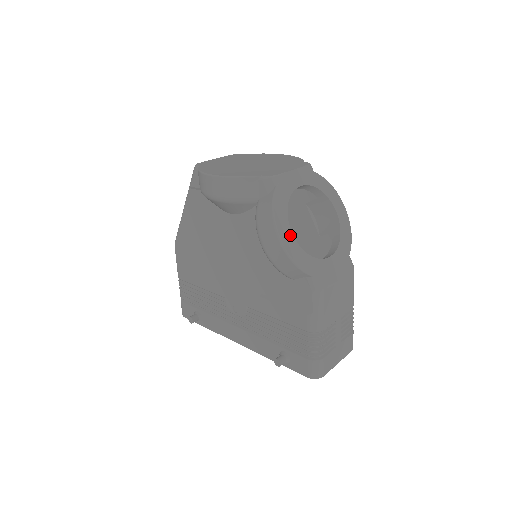
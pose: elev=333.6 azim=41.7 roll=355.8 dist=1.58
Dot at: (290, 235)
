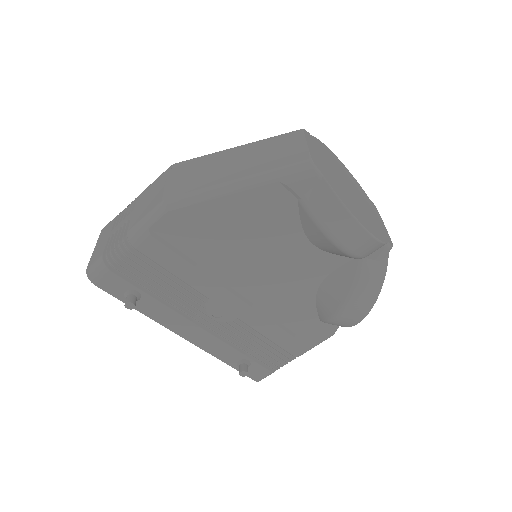
Dot at: occluded
